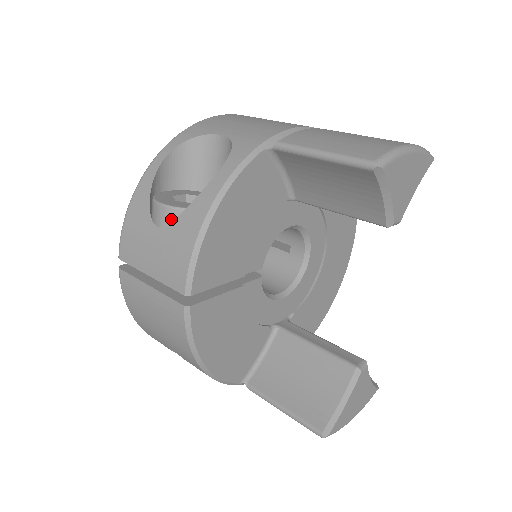
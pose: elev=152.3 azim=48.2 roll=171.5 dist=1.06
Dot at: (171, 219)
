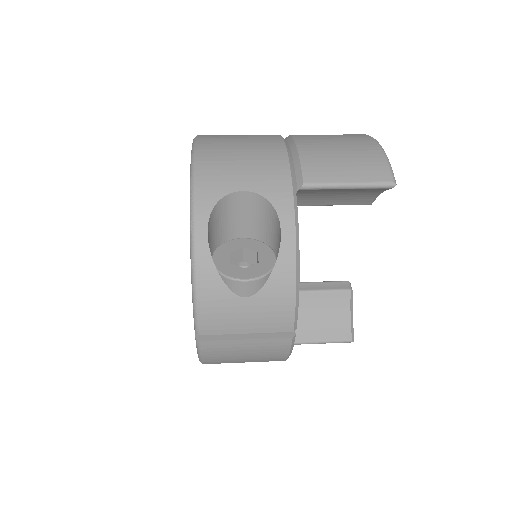
Dot at: (258, 287)
